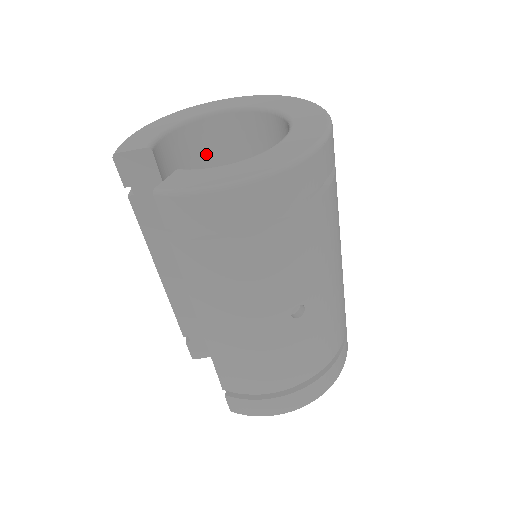
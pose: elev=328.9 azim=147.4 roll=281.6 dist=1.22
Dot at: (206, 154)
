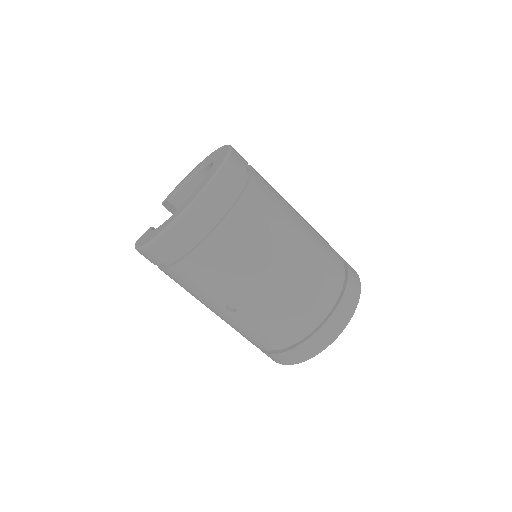
Dot at: occluded
